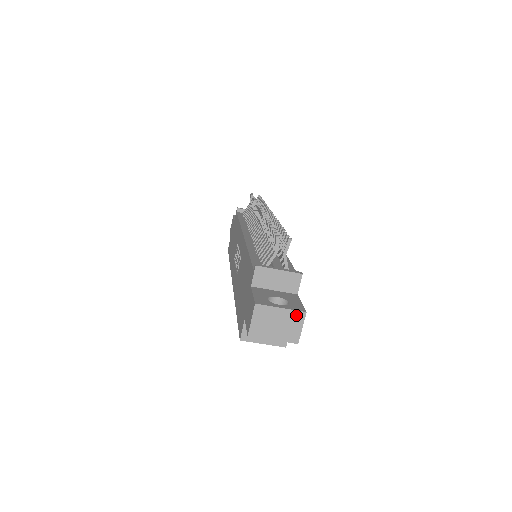
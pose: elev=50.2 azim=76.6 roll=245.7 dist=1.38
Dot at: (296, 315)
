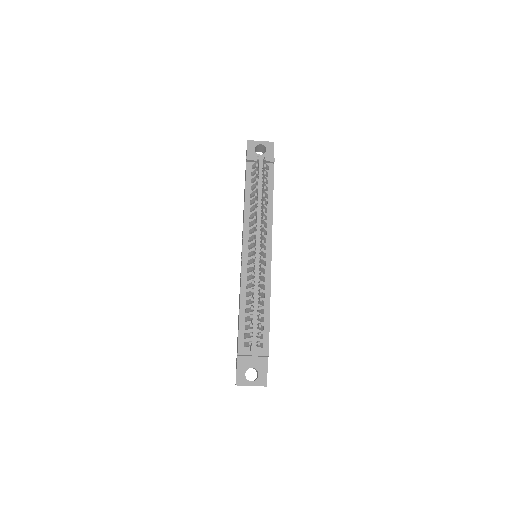
Dot at: occluded
